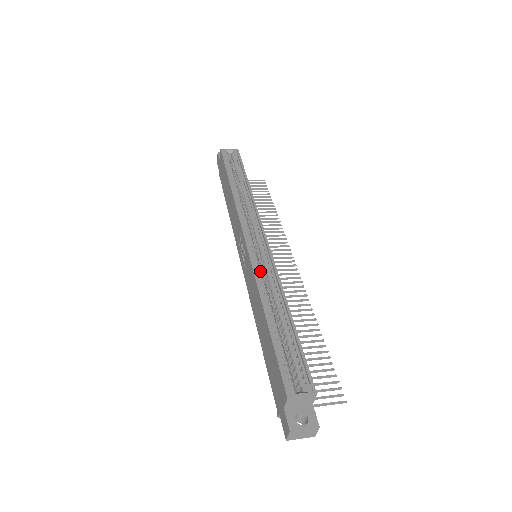
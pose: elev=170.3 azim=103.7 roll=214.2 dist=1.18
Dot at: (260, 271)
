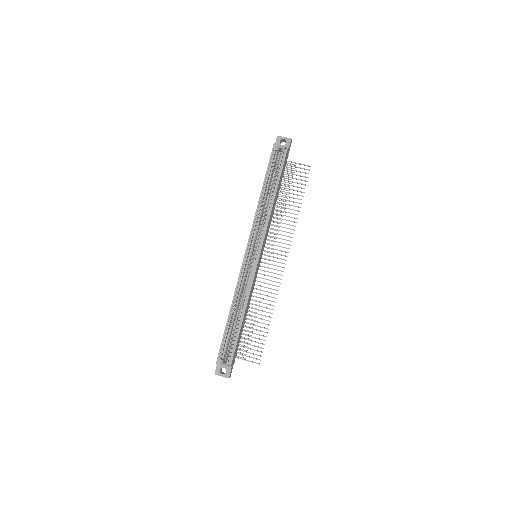
Dot at: (243, 280)
